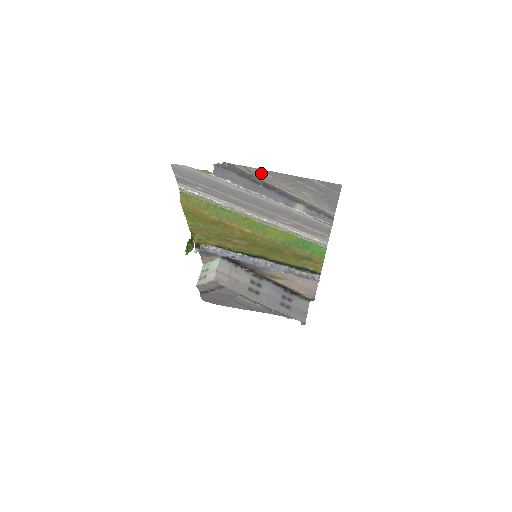
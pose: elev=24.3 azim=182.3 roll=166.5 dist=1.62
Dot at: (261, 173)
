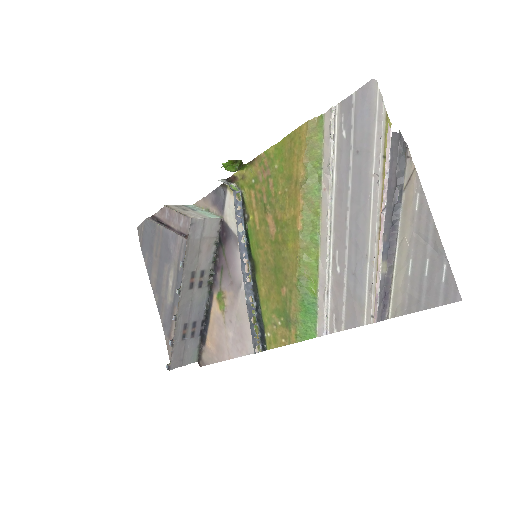
Dot at: (415, 195)
